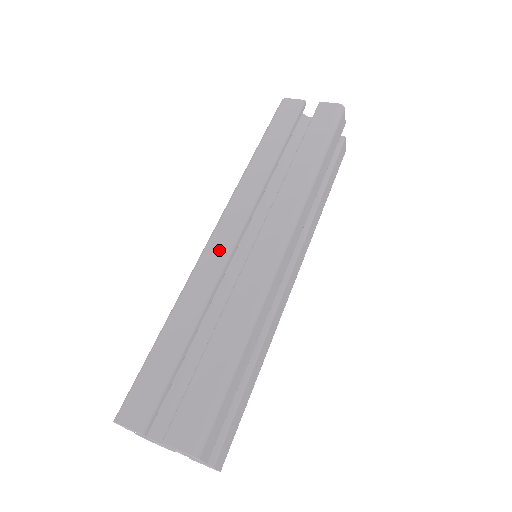
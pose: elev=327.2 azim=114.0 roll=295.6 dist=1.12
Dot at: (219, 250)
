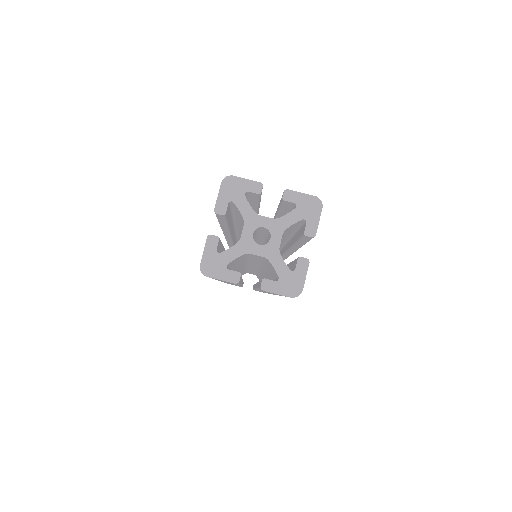
Dot at: occluded
